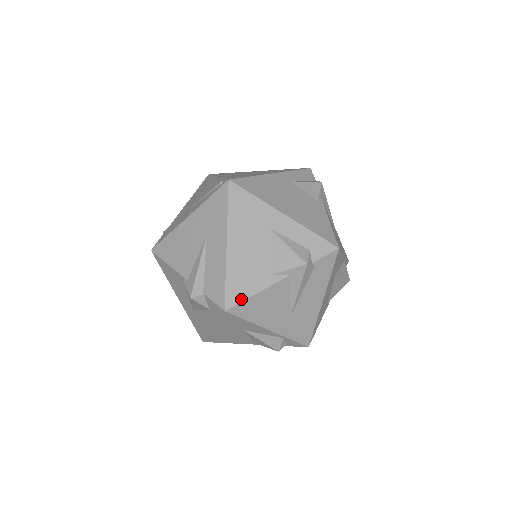
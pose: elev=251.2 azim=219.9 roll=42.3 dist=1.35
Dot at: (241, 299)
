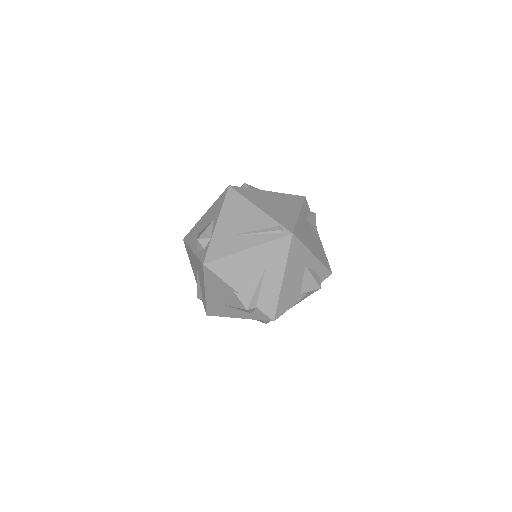
Dot at: (283, 312)
